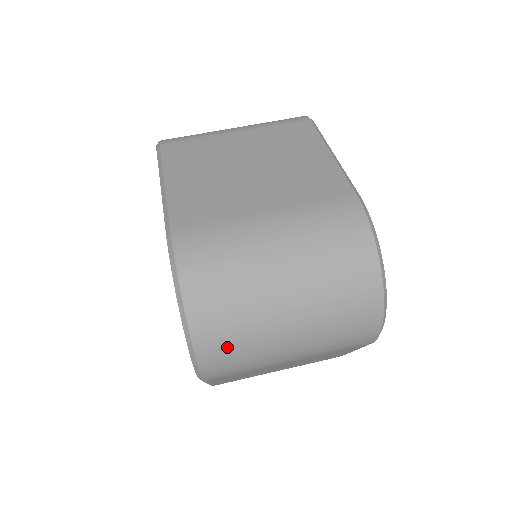
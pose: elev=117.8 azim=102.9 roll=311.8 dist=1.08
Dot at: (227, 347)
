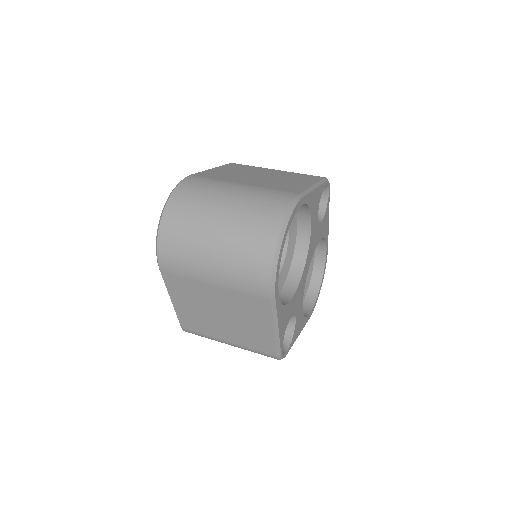
Dot at: (176, 238)
